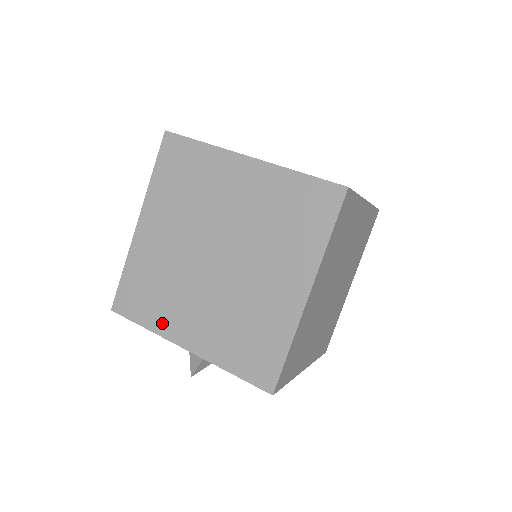
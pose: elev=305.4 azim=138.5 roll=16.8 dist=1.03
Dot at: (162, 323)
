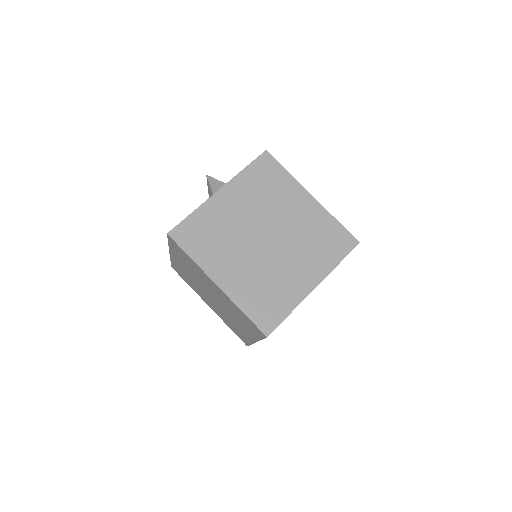
Dot at: (196, 291)
